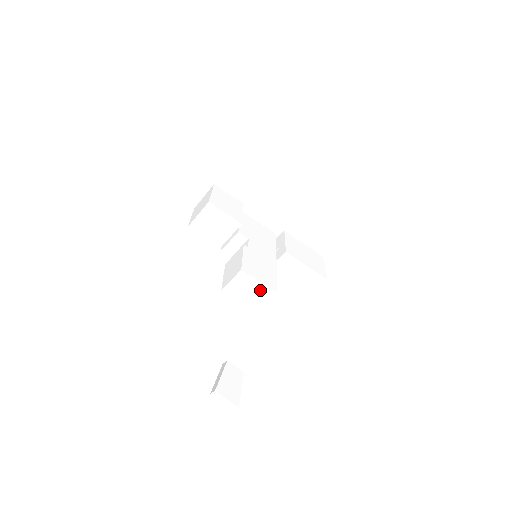
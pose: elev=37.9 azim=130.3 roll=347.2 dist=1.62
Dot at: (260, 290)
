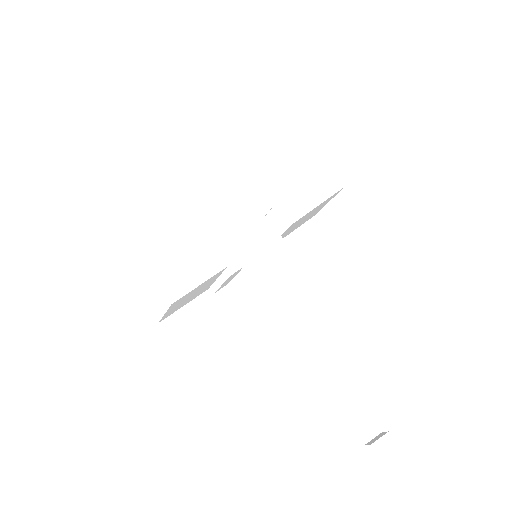
Dot at: occluded
